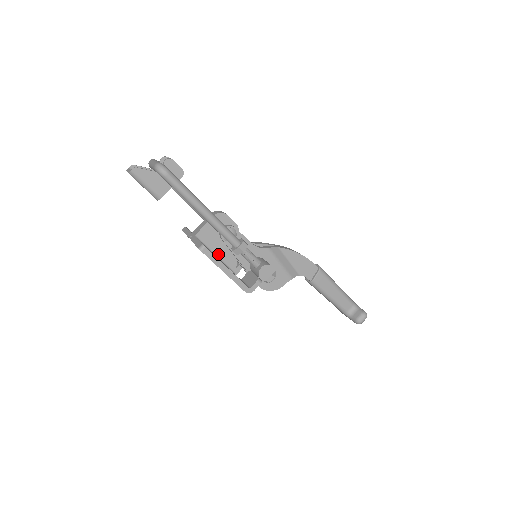
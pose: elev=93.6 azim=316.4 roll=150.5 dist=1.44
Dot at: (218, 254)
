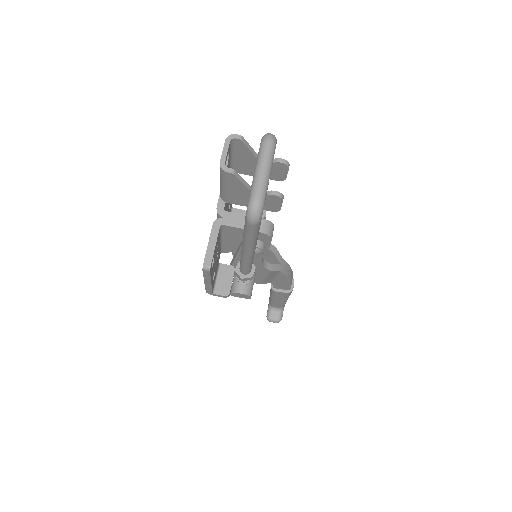
Dot at: (225, 241)
